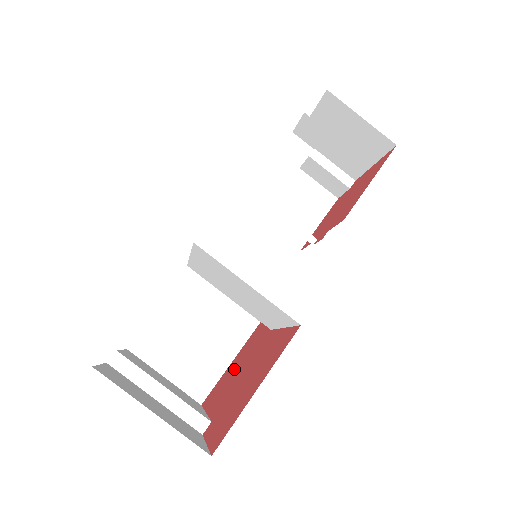
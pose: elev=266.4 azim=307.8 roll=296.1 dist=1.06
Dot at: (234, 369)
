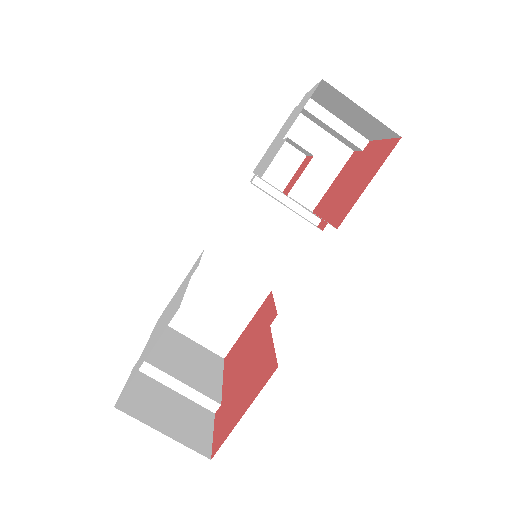
Dot at: (245, 344)
